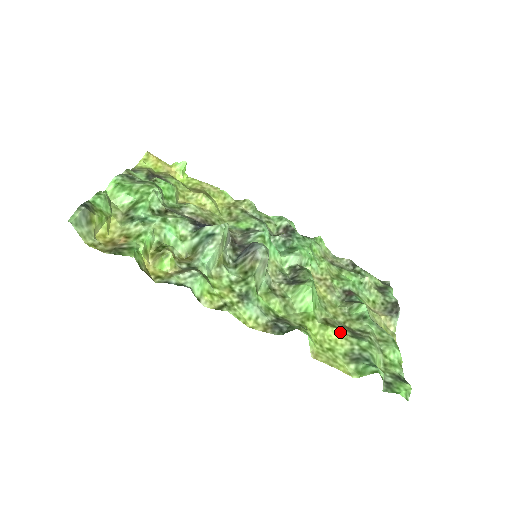
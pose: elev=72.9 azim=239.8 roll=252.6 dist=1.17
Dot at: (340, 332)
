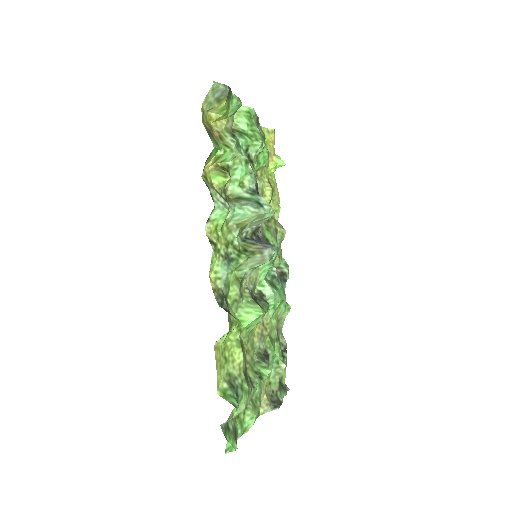
Dot at: (242, 360)
